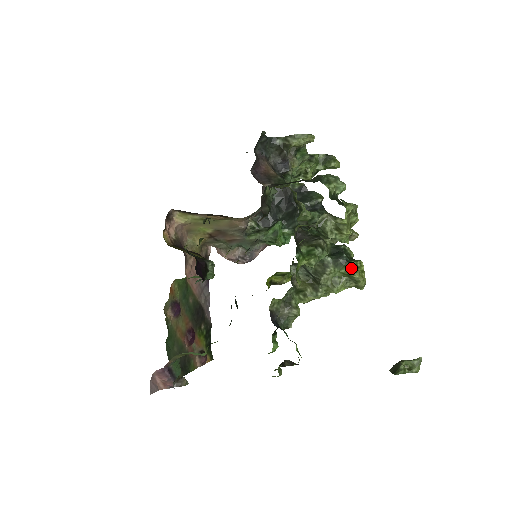
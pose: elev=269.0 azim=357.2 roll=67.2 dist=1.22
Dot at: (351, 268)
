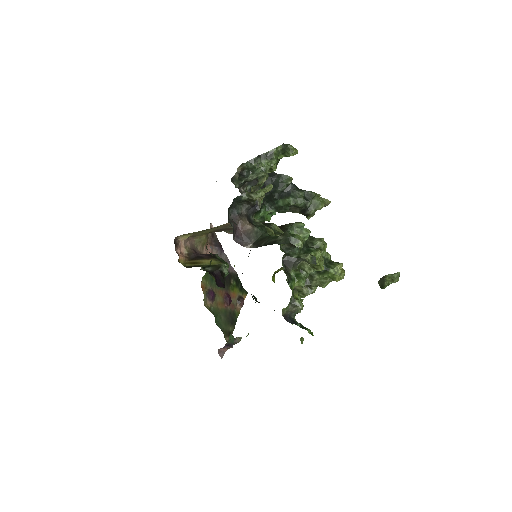
Dot at: (331, 275)
